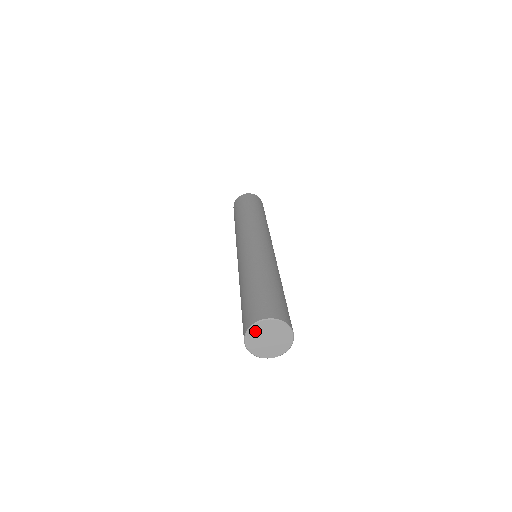
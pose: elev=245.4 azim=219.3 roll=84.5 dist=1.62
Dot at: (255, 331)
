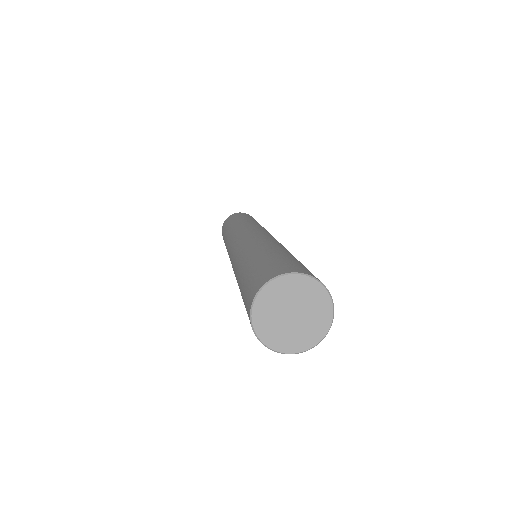
Dot at: (277, 290)
